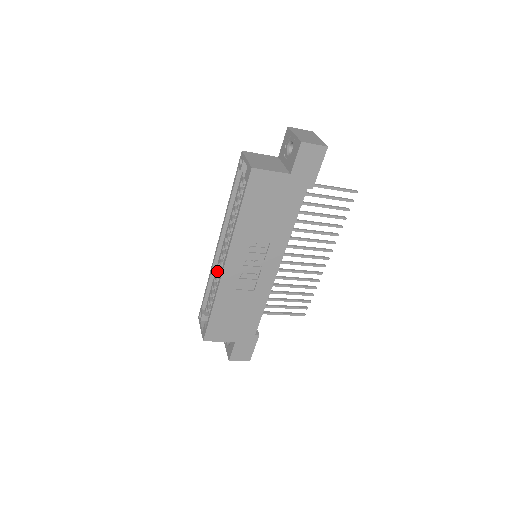
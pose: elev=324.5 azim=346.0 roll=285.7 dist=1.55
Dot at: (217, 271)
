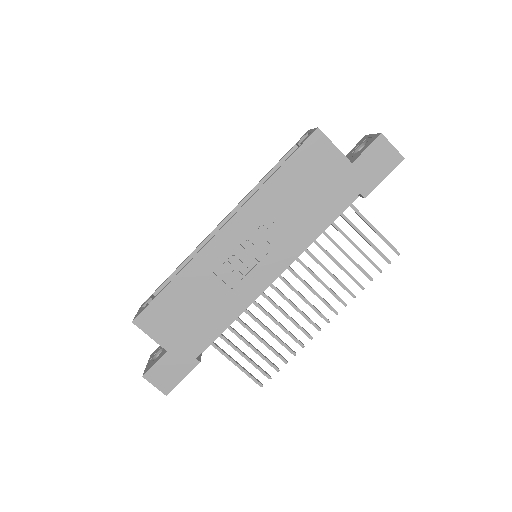
Dot at: occluded
